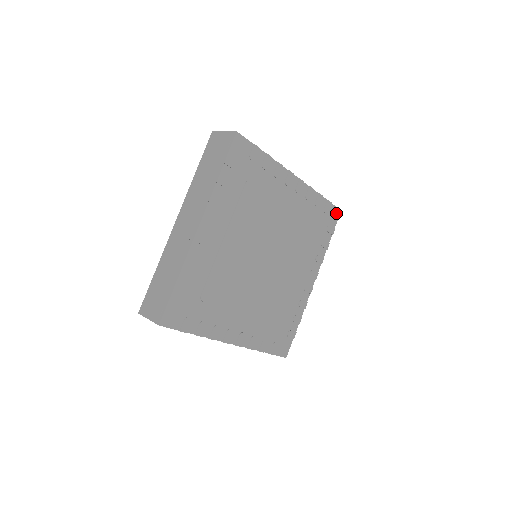
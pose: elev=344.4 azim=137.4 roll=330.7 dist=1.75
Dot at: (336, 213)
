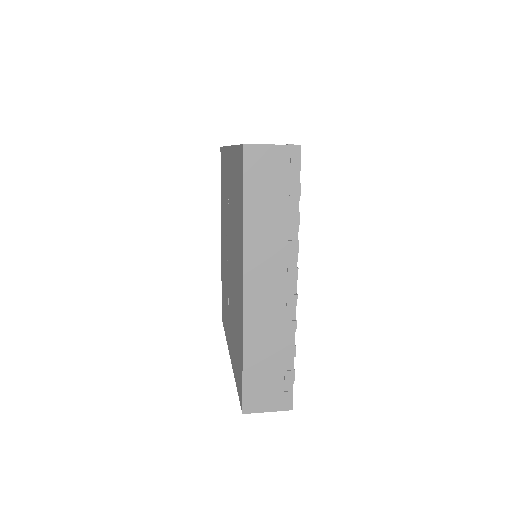
Dot at: occluded
